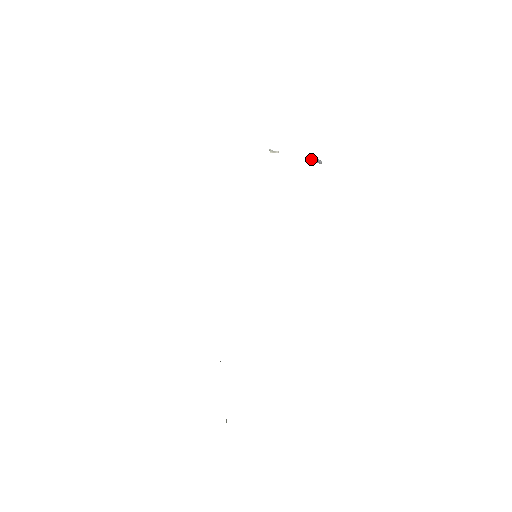
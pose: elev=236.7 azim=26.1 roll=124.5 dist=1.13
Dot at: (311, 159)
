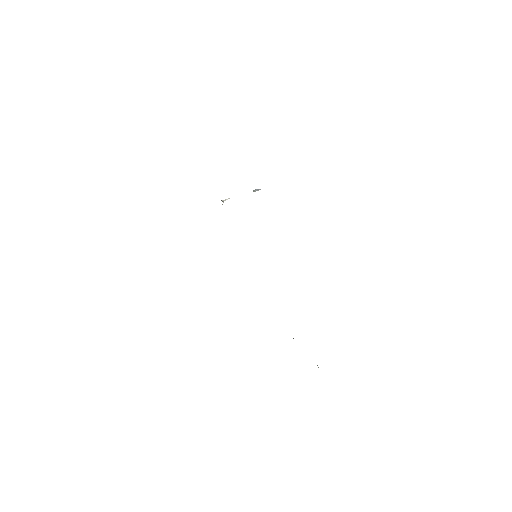
Dot at: occluded
